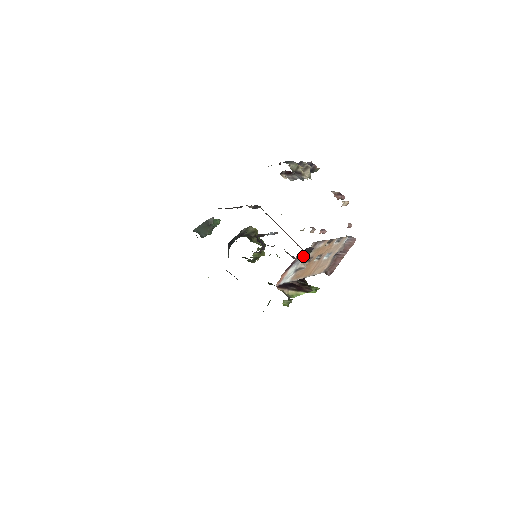
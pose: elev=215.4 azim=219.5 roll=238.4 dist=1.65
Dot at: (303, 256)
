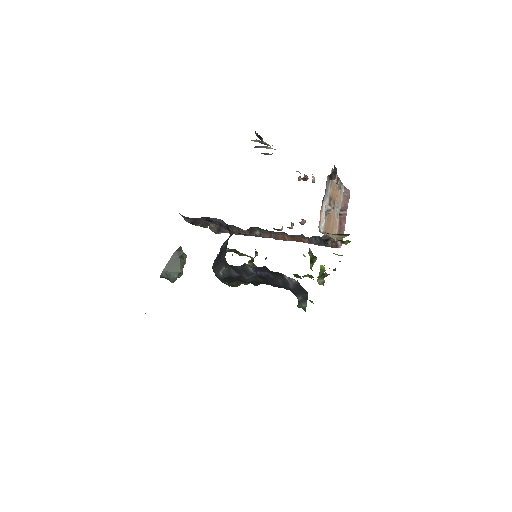
Dot at: (328, 188)
